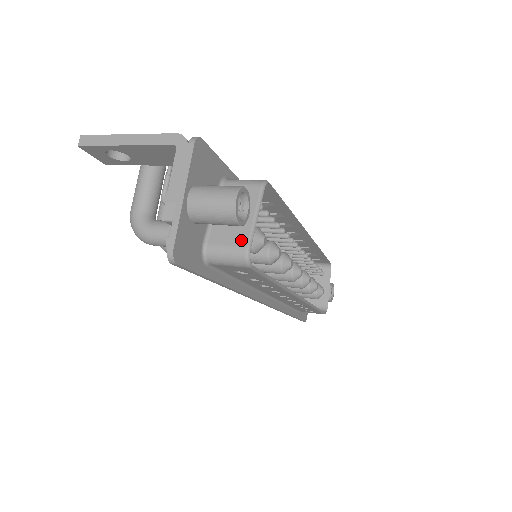
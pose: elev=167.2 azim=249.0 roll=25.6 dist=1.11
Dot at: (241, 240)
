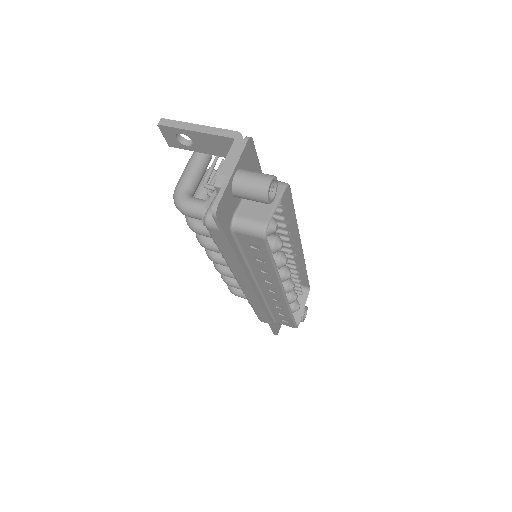
Dot at: (263, 217)
